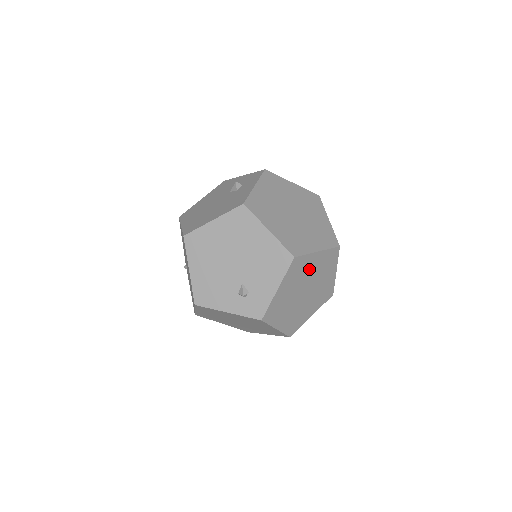
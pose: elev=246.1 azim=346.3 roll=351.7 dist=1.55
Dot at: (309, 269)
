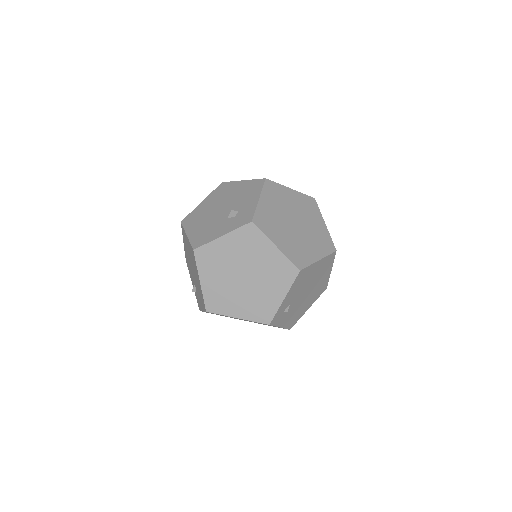
Dot at: occluded
